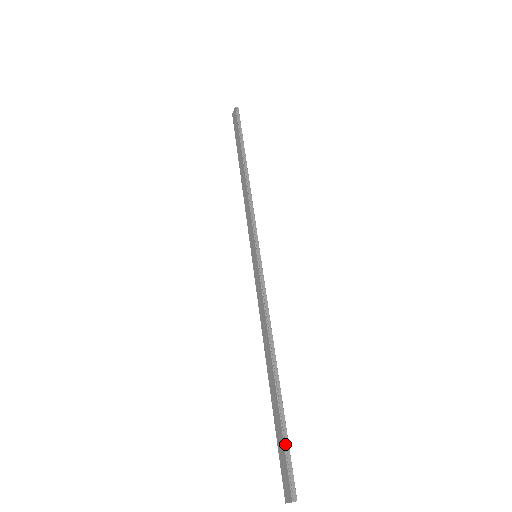
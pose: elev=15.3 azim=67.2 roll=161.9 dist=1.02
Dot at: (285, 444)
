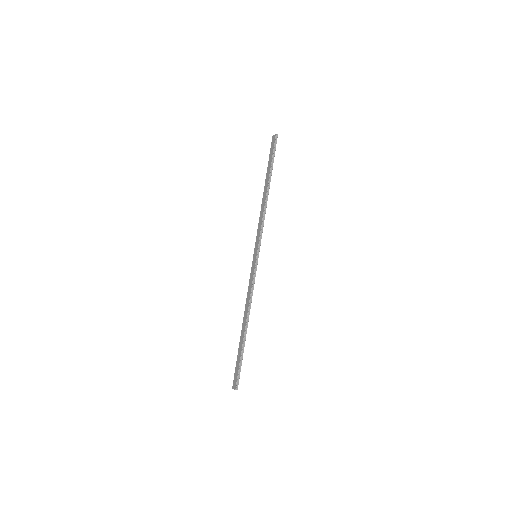
Dot at: (240, 365)
